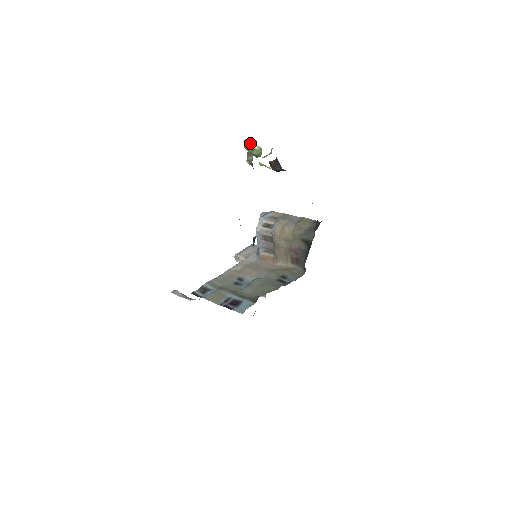
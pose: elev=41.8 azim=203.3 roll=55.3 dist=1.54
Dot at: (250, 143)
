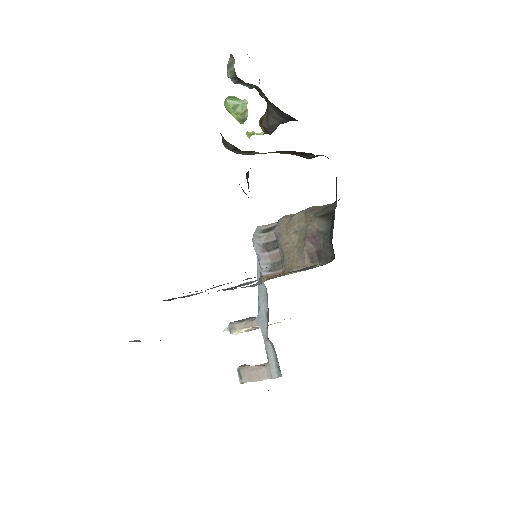
Dot at: (232, 98)
